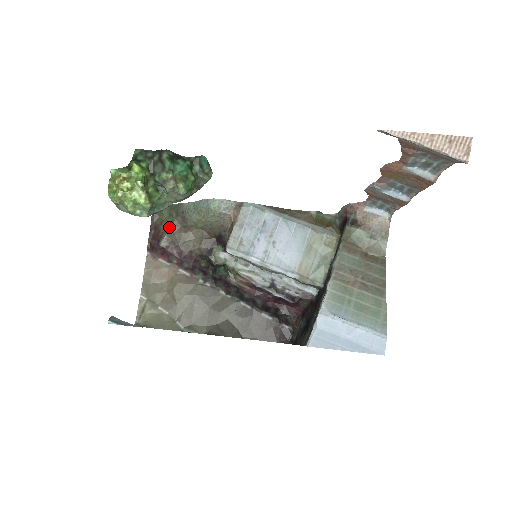
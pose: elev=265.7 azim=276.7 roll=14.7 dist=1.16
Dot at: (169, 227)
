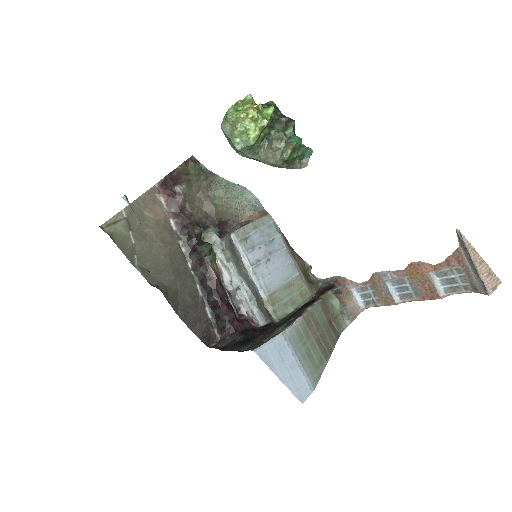
Dot at: (191, 182)
